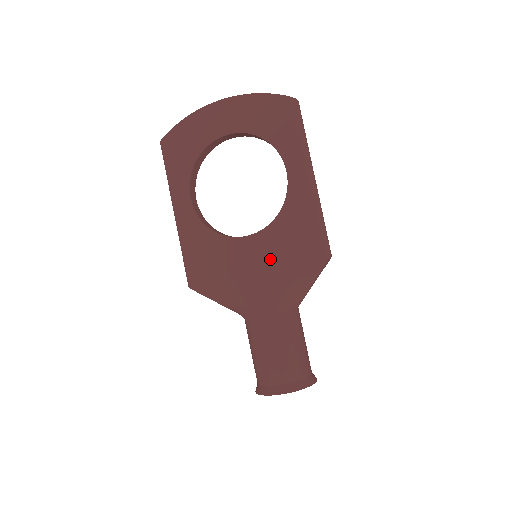
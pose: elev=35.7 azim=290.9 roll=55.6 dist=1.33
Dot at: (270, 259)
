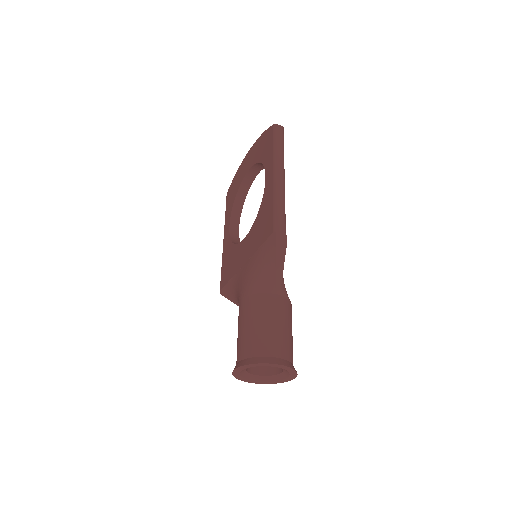
Dot at: (251, 250)
